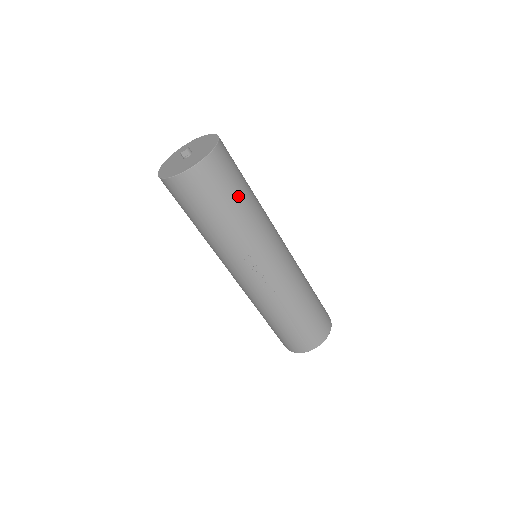
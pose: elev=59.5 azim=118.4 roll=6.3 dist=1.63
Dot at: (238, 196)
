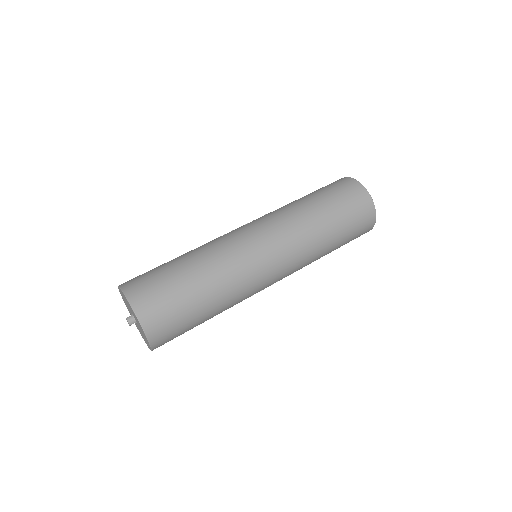
Dot at: (198, 312)
